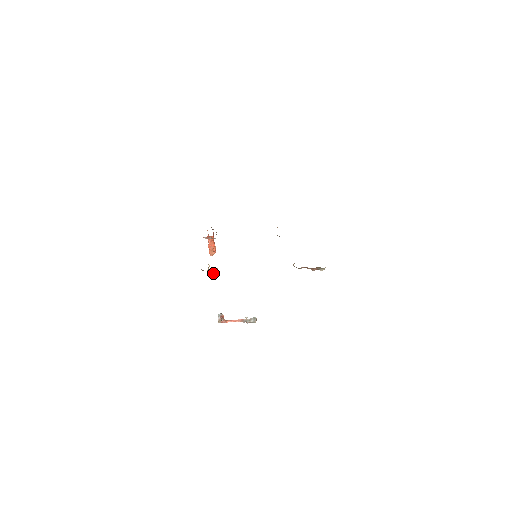
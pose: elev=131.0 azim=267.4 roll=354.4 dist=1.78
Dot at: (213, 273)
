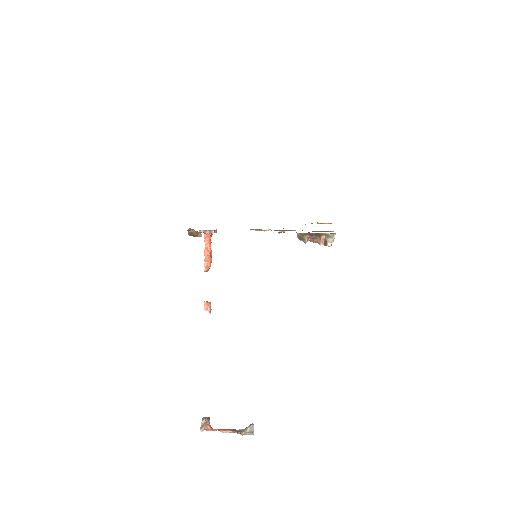
Dot at: (204, 306)
